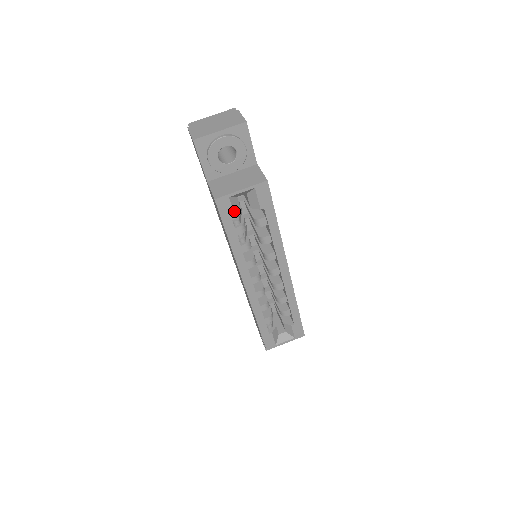
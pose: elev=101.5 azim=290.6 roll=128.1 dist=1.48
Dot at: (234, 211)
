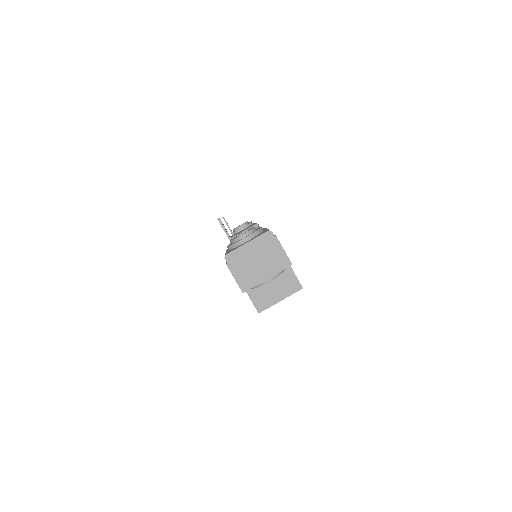
Dot at: occluded
